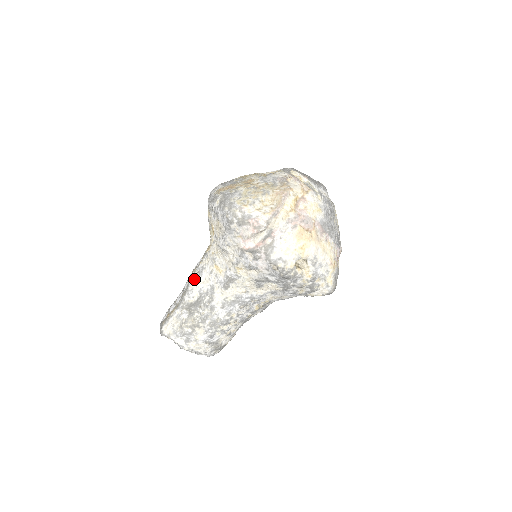
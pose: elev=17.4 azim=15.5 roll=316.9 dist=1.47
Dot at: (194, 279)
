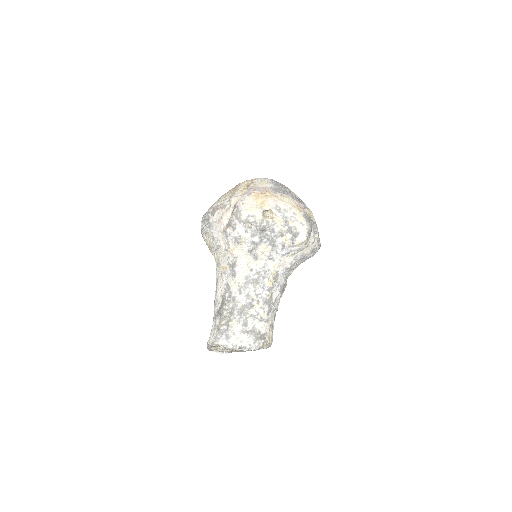
Dot at: (216, 293)
